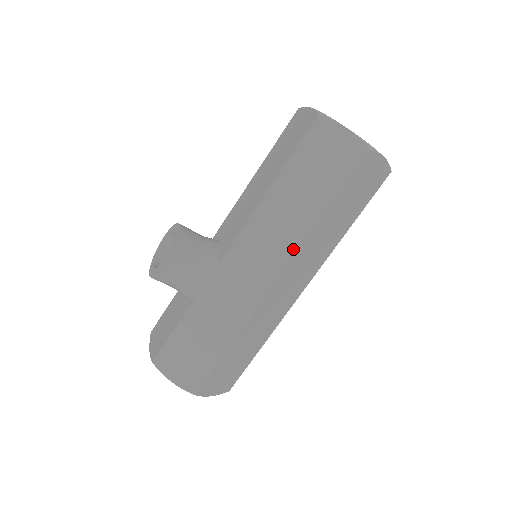
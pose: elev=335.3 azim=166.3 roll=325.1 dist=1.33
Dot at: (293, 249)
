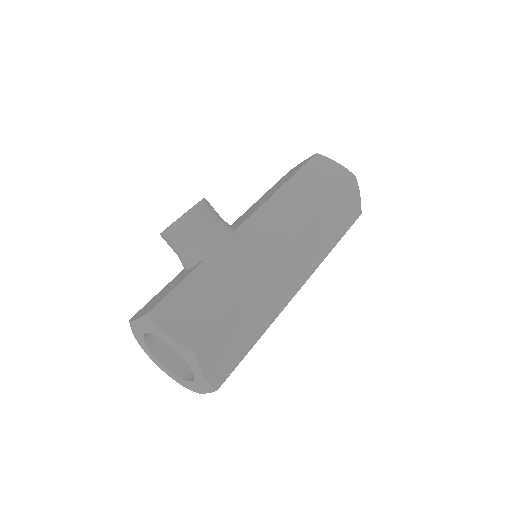
Dot at: (303, 226)
